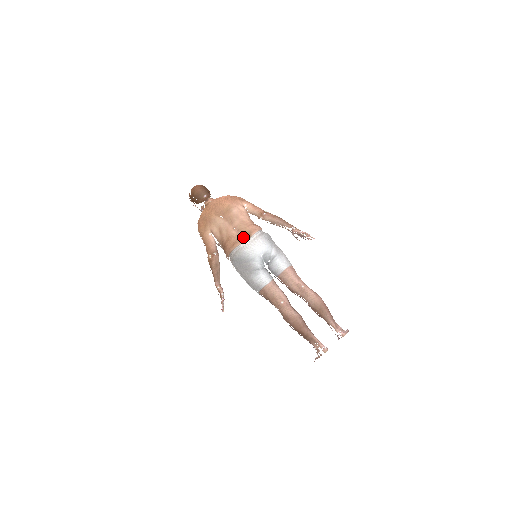
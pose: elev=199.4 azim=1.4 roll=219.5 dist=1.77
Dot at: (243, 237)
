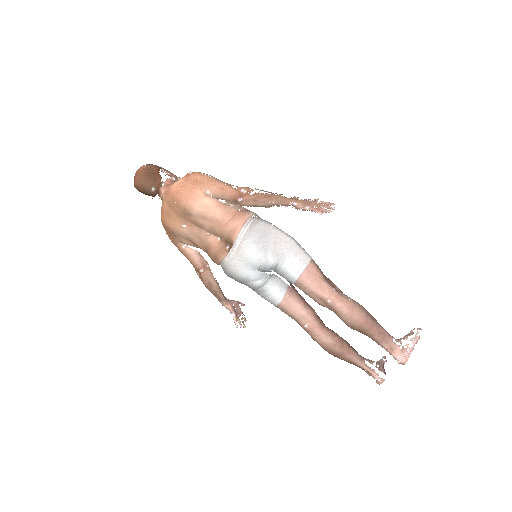
Dot at: (224, 244)
